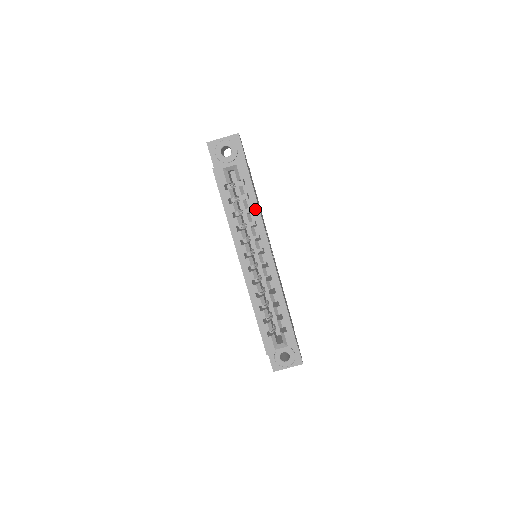
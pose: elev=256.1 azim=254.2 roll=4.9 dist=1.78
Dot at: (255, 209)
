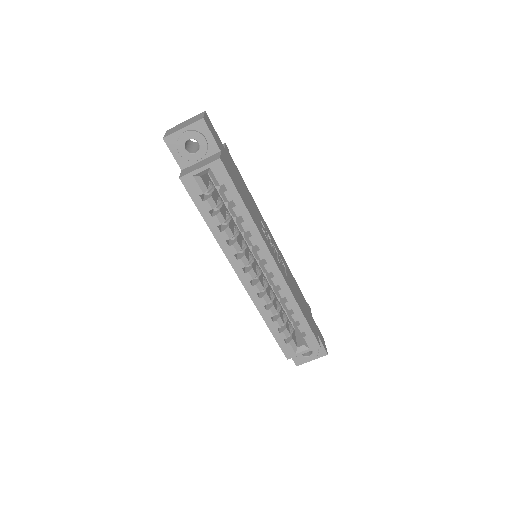
Dot at: (246, 217)
